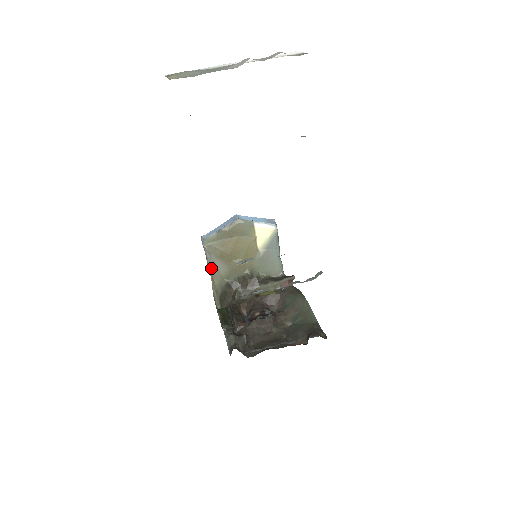
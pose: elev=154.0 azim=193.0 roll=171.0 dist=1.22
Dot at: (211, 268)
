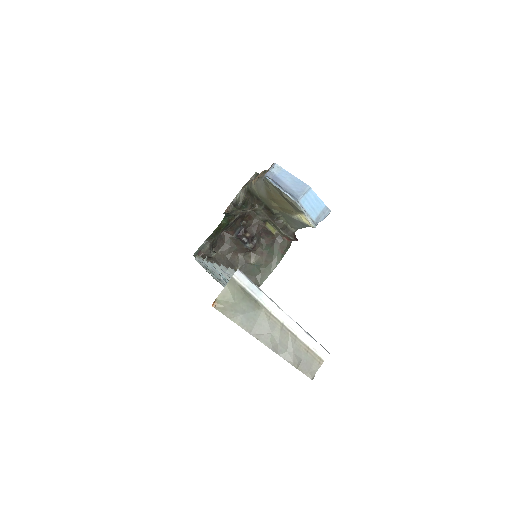
Dot at: (259, 182)
